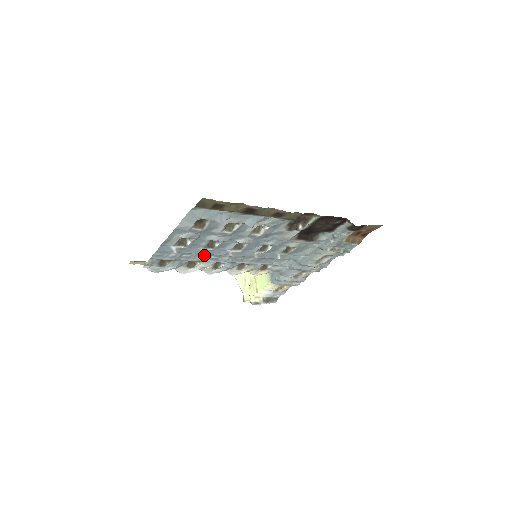
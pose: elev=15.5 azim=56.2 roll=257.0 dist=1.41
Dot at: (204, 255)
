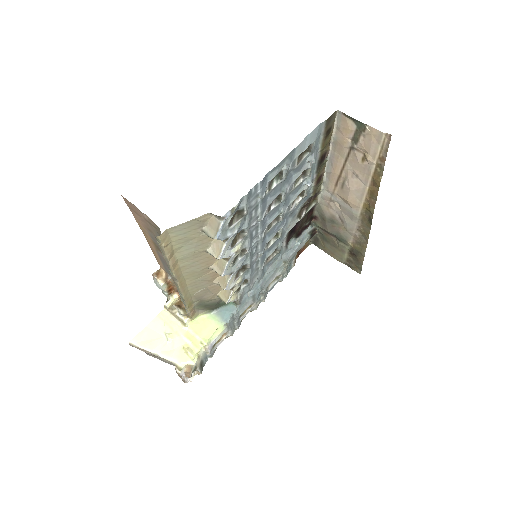
Dot at: (256, 223)
